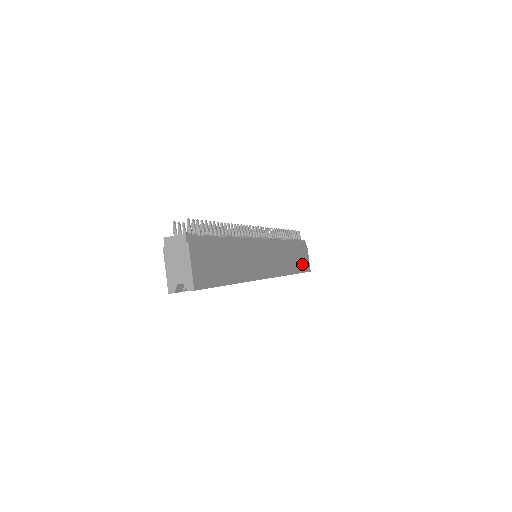
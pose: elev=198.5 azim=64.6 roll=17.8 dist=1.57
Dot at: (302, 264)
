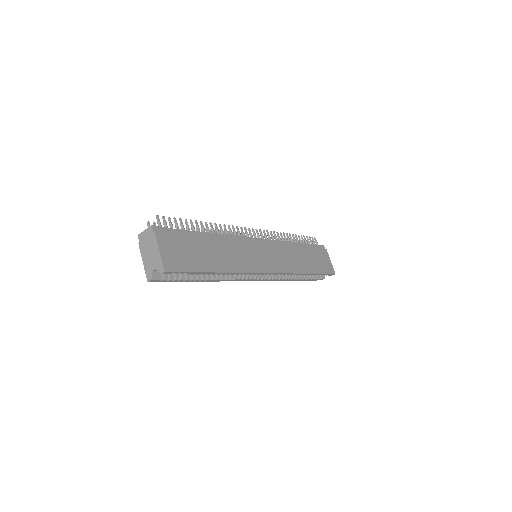
Dot at: (321, 266)
